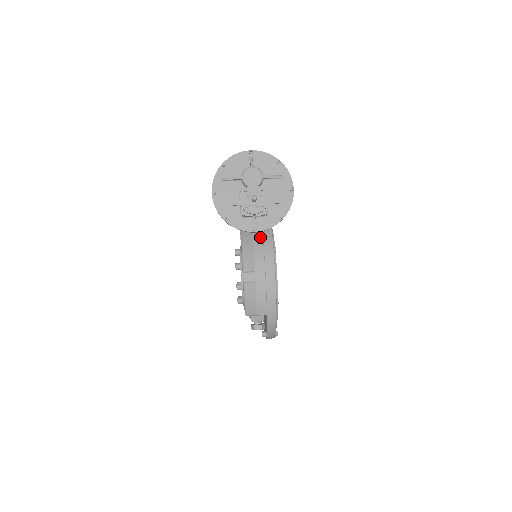
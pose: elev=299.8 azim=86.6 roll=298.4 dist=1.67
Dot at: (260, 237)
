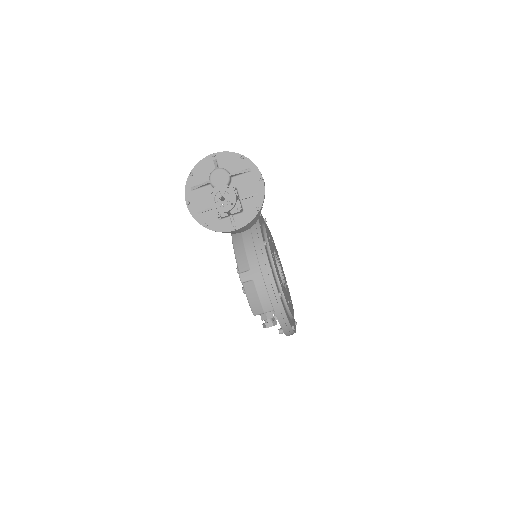
Dot at: (249, 235)
